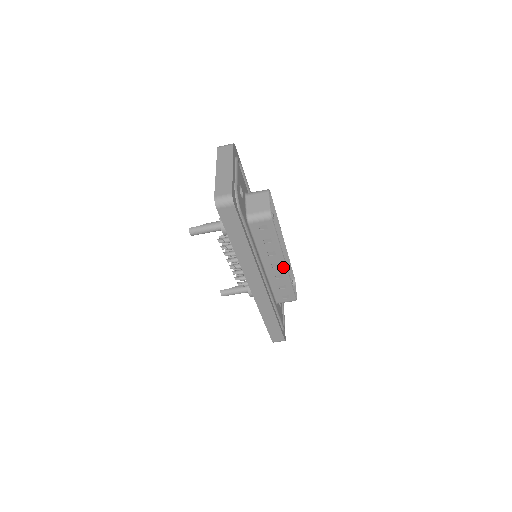
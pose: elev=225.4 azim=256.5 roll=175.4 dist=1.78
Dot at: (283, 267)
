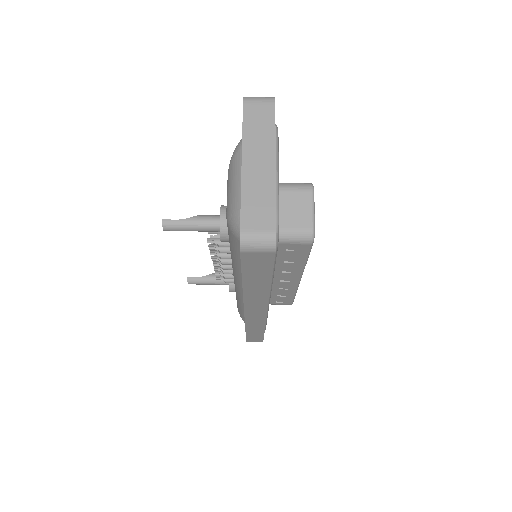
Dot at: (295, 282)
